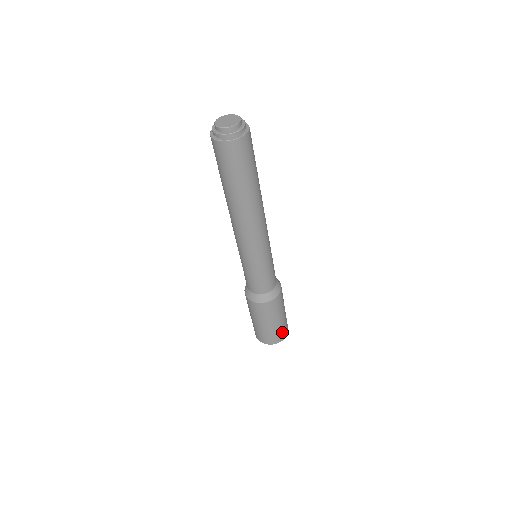
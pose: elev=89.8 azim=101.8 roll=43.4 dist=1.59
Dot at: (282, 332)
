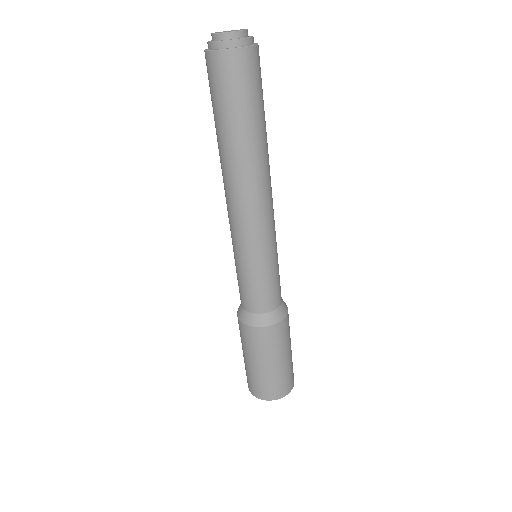
Dot at: (285, 382)
